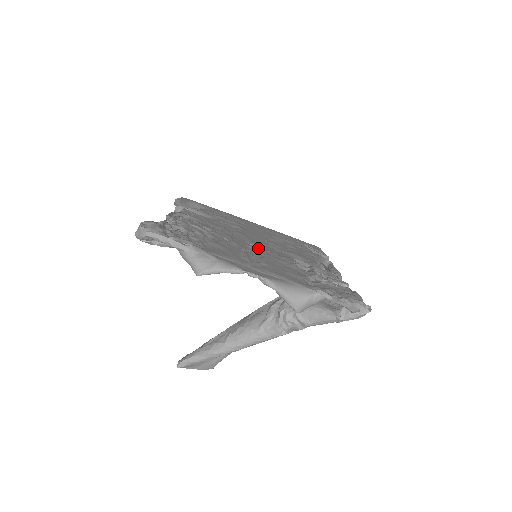
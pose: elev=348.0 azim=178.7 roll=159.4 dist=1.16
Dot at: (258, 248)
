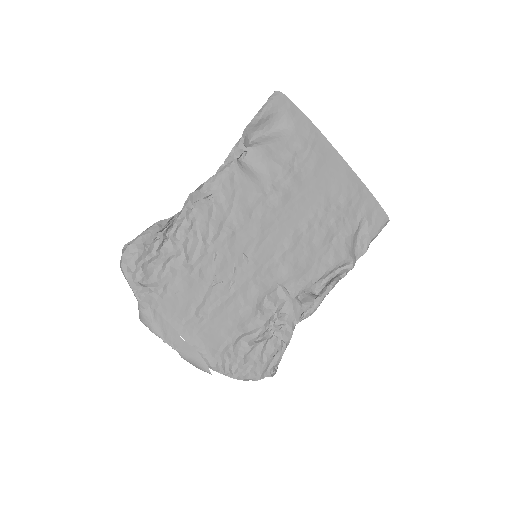
Dot at: (244, 269)
